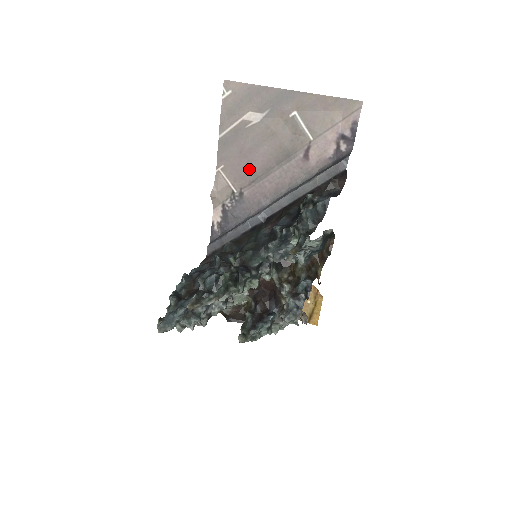
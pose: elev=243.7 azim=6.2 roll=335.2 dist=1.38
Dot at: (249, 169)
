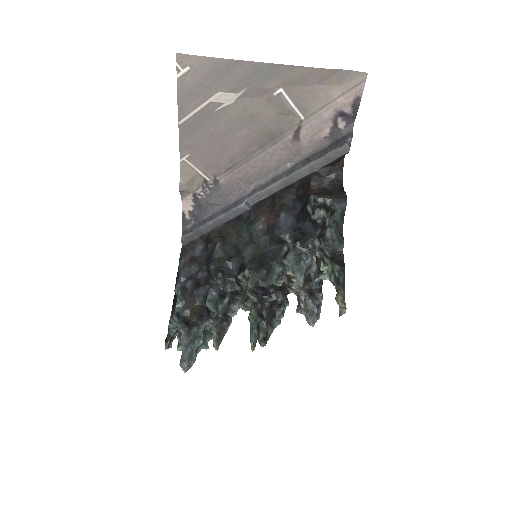
Dot at: (224, 156)
